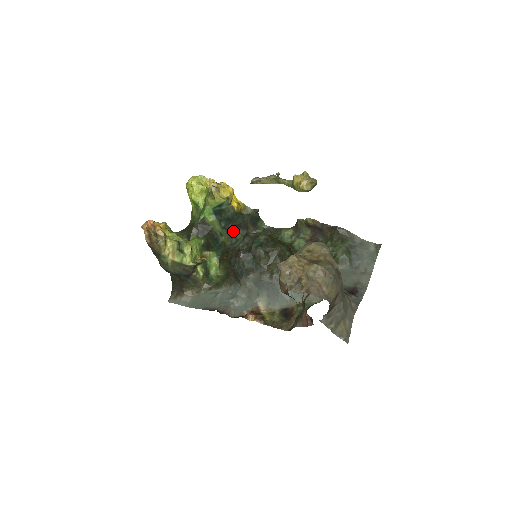
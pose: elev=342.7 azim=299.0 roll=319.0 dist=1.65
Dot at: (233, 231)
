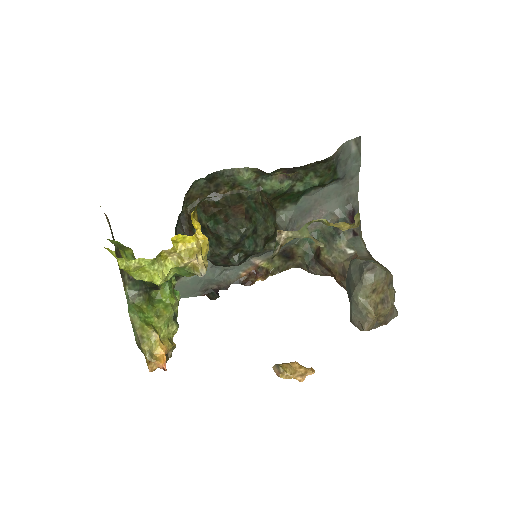
Dot at: occluded
